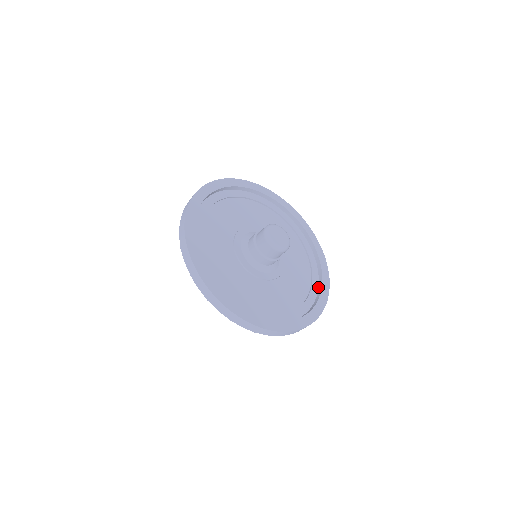
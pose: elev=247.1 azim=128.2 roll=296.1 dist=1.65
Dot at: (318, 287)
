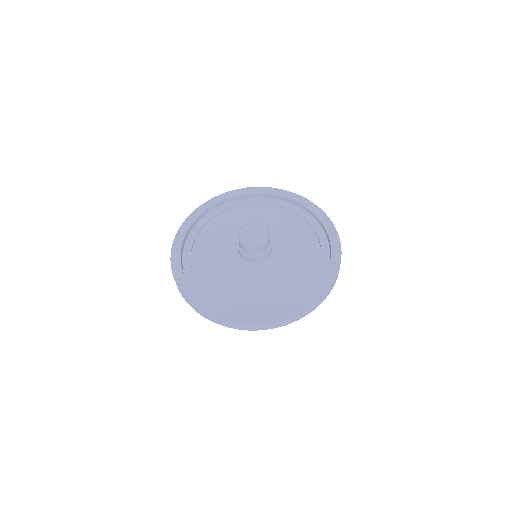
Dot at: (328, 241)
